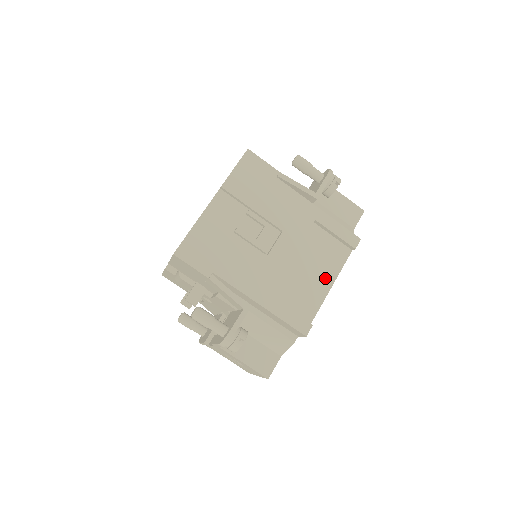
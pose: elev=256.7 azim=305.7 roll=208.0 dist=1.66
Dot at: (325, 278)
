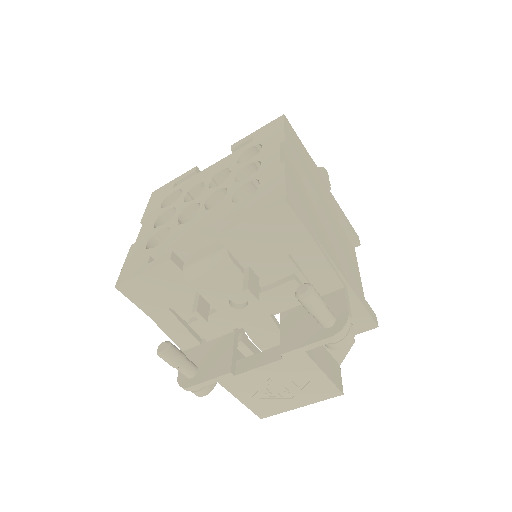
Dot at: (356, 270)
